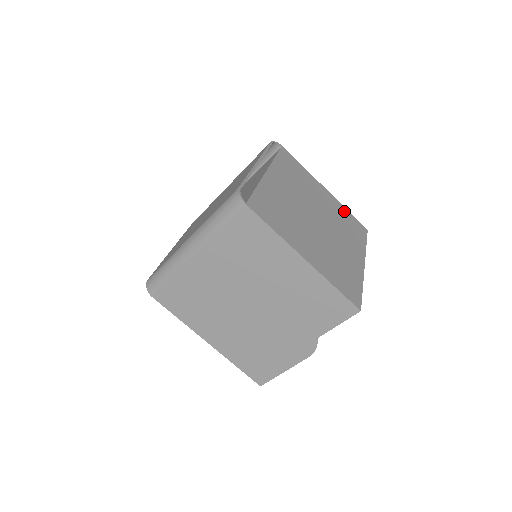
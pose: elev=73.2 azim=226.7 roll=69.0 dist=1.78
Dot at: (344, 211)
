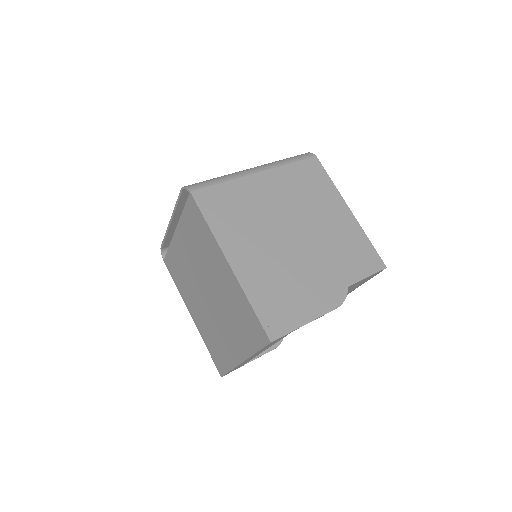
Dot at: occluded
